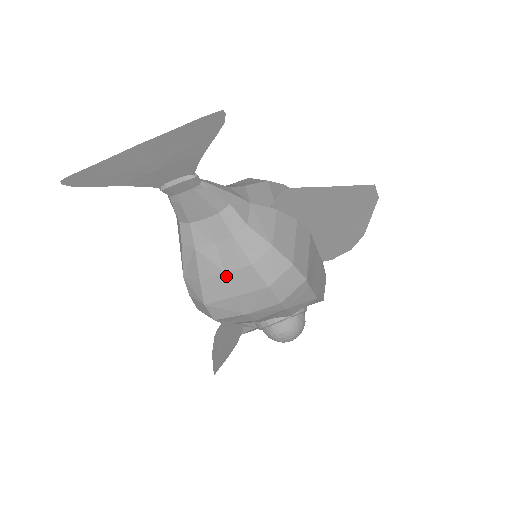
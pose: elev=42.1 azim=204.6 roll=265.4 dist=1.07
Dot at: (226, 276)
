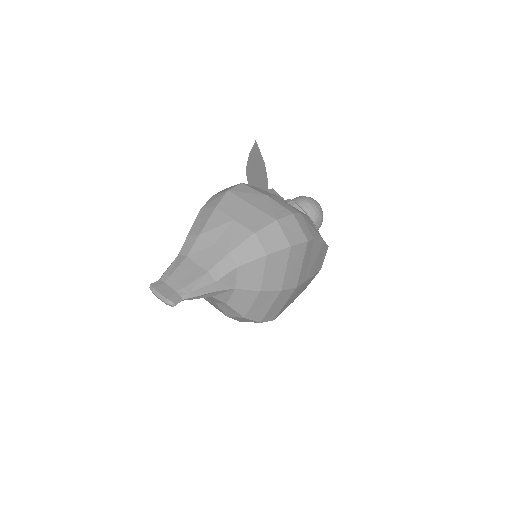
Dot at: (210, 303)
